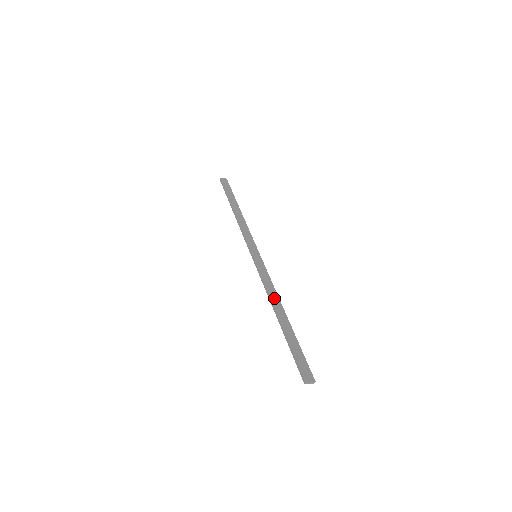
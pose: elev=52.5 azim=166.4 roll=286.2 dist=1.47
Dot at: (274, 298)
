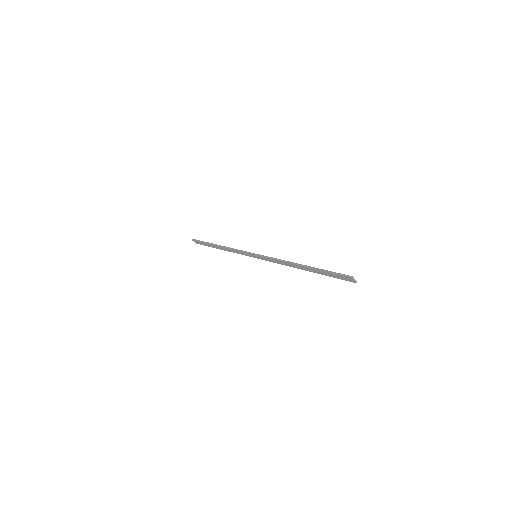
Dot at: occluded
